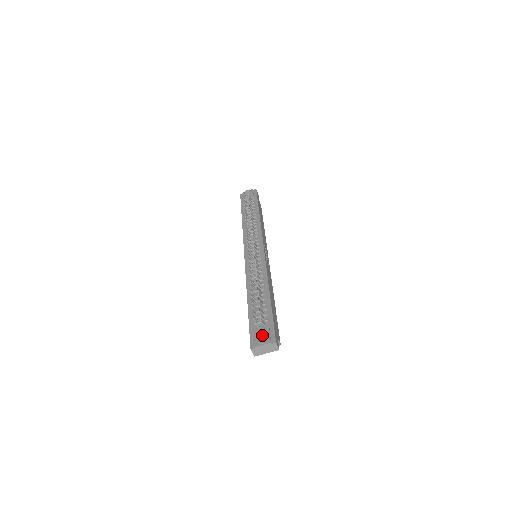
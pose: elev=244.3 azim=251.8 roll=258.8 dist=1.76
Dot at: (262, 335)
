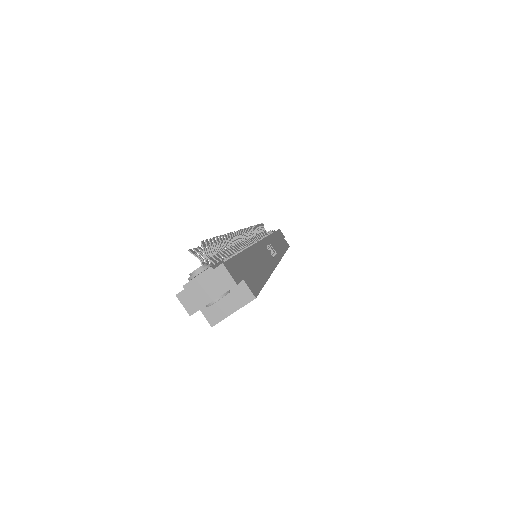
Dot at: occluded
